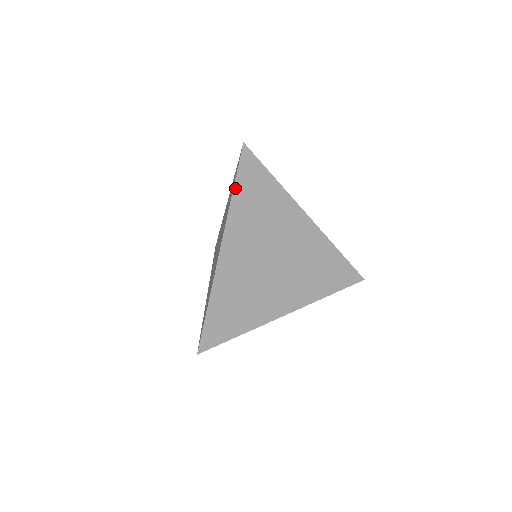
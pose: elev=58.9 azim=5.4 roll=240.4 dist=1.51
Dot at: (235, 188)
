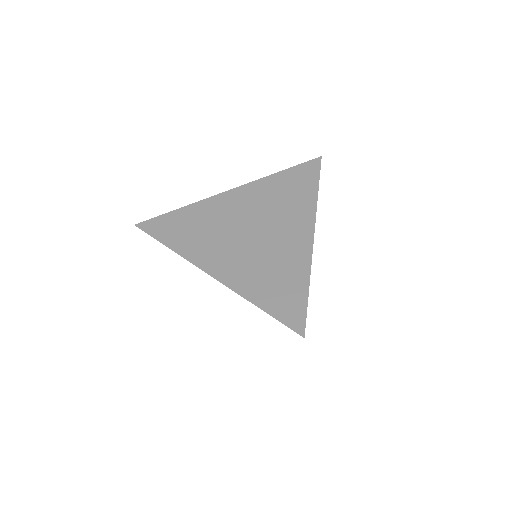
Dot at: (284, 171)
